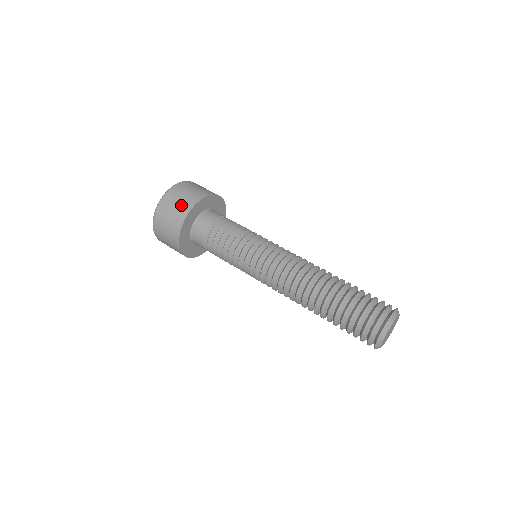
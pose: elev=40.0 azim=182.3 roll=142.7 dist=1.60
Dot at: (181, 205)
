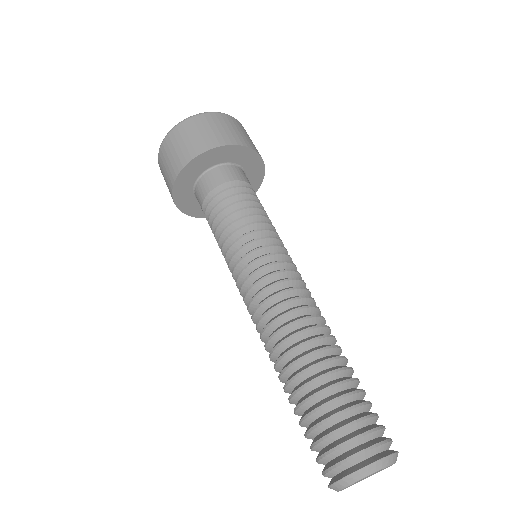
Dot at: occluded
